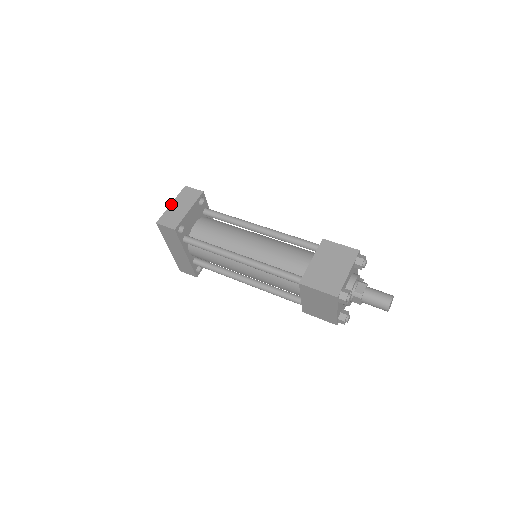
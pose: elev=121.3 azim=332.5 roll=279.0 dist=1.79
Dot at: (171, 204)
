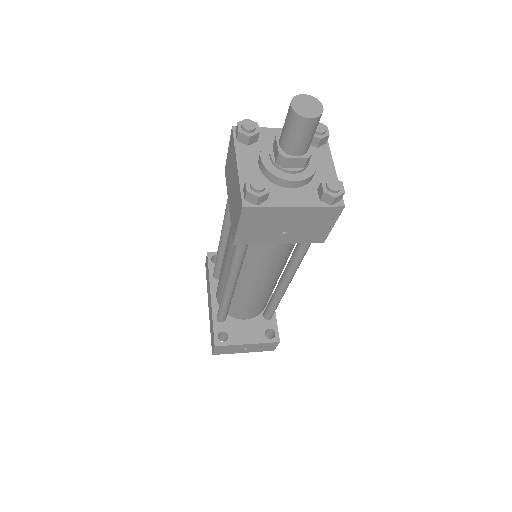
Dot at: occluded
